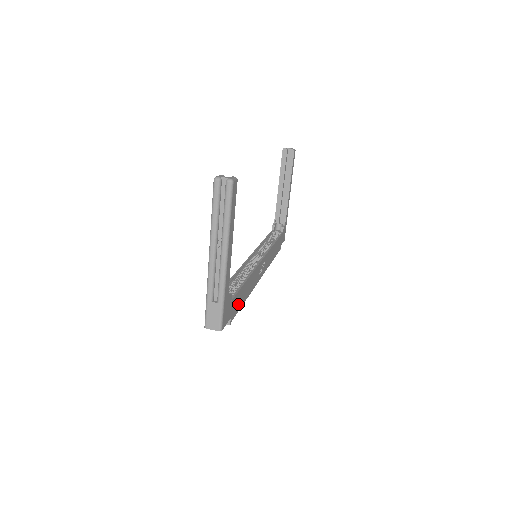
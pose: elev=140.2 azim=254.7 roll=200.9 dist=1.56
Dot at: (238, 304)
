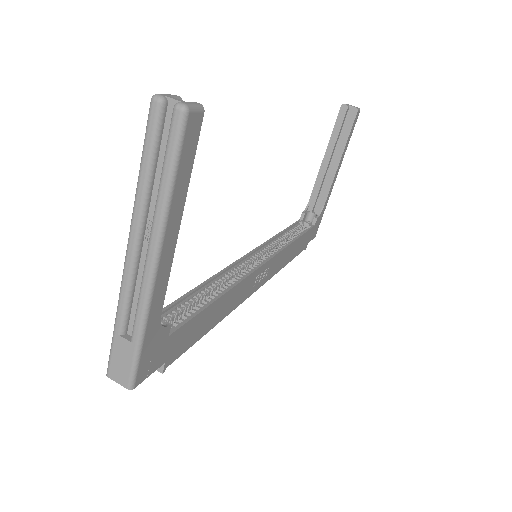
Dot at: (191, 336)
